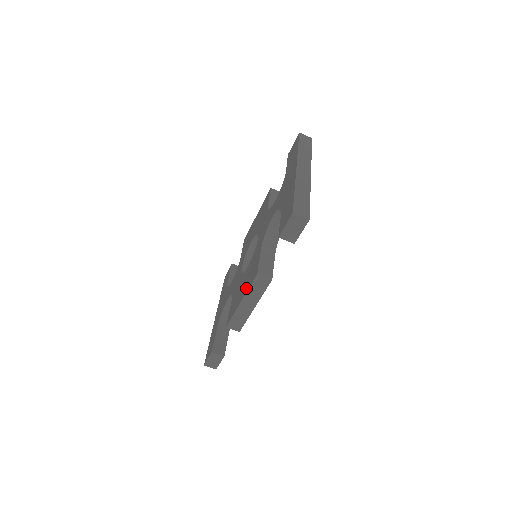
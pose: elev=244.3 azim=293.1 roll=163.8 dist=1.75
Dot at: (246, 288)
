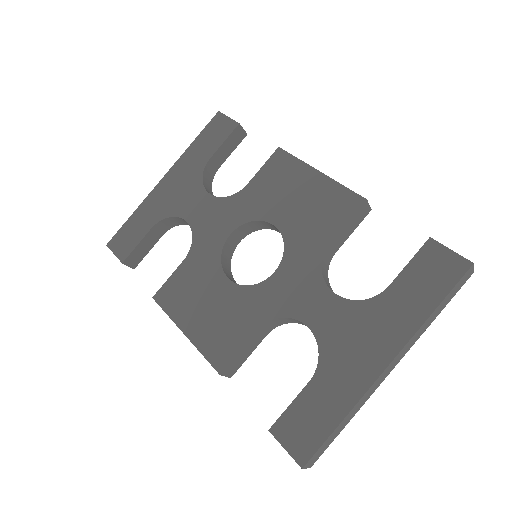
Dot at: (201, 337)
